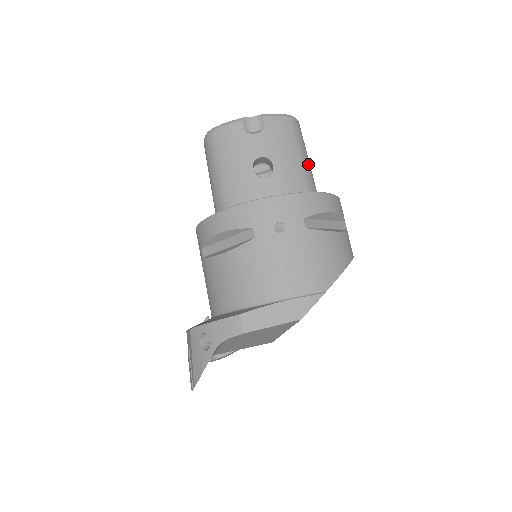
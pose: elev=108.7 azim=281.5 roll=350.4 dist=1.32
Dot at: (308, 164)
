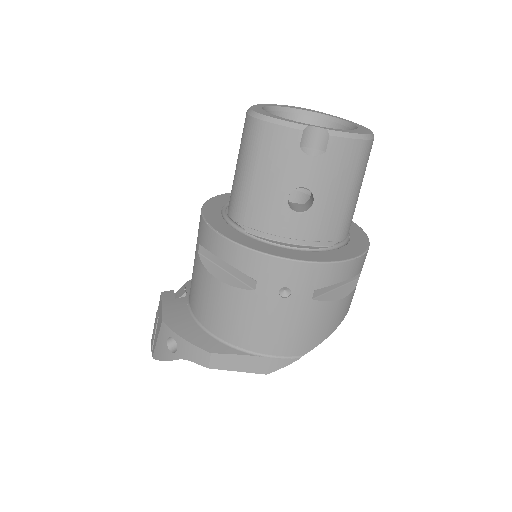
Dot at: (356, 200)
